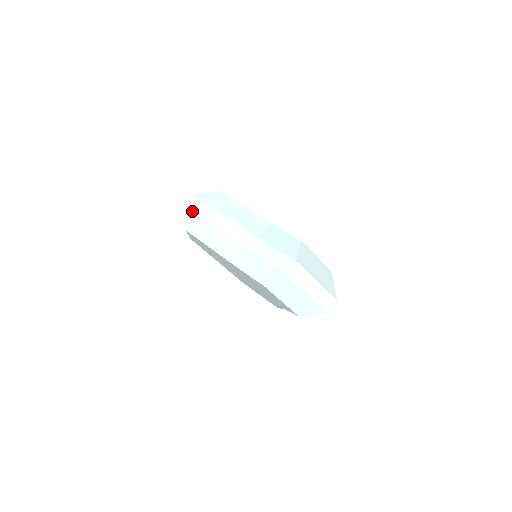
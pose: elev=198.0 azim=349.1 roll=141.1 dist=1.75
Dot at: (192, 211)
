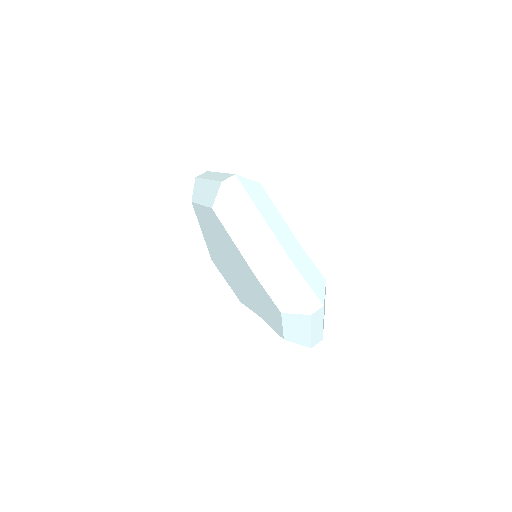
Dot at: (232, 195)
